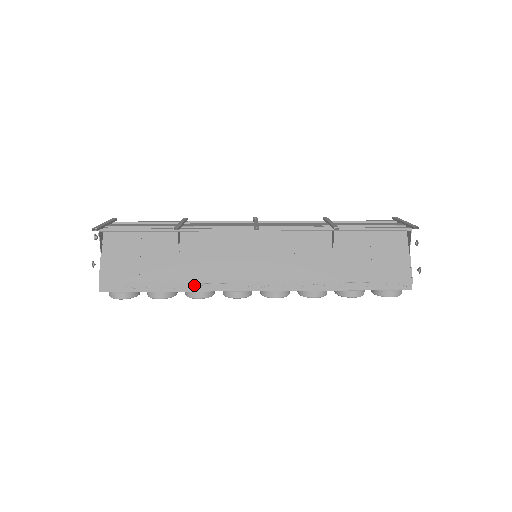
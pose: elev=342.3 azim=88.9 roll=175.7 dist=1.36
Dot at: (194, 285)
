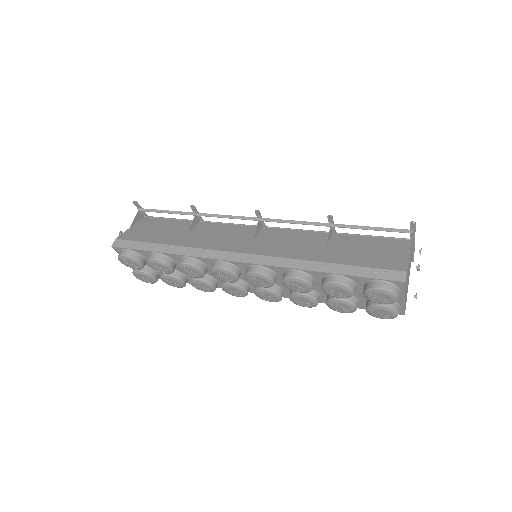
Dot at: (187, 250)
